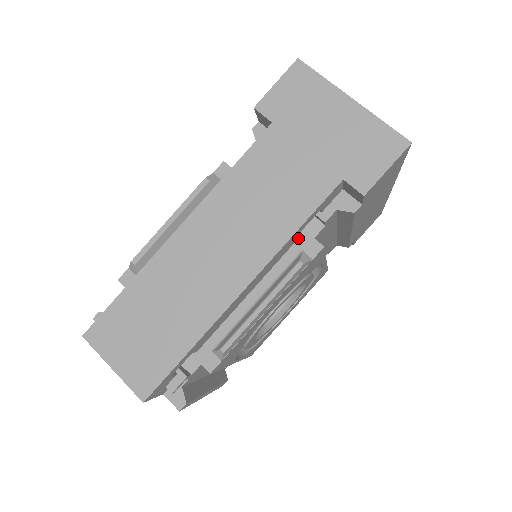
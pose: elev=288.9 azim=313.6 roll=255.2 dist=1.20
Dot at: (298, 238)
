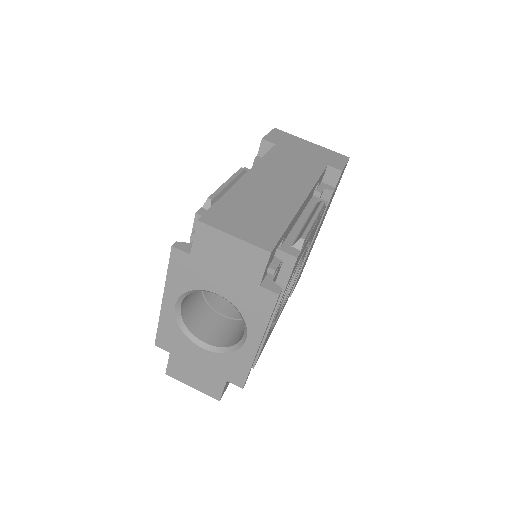
Dot at: (311, 198)
